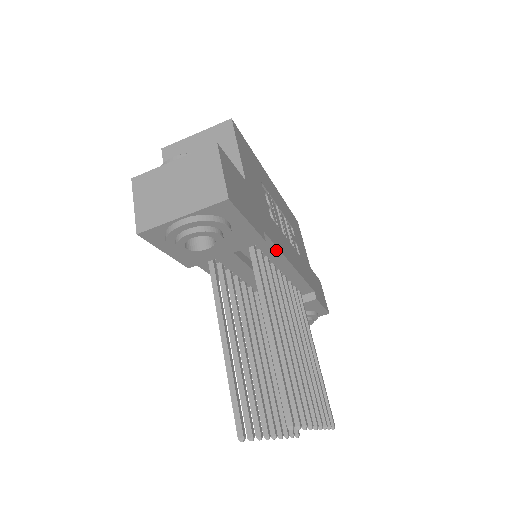
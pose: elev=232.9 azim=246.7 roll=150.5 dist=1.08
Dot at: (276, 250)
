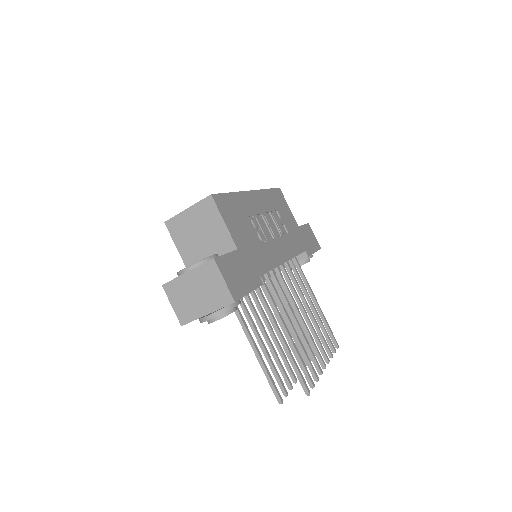
Dot at: occluded
